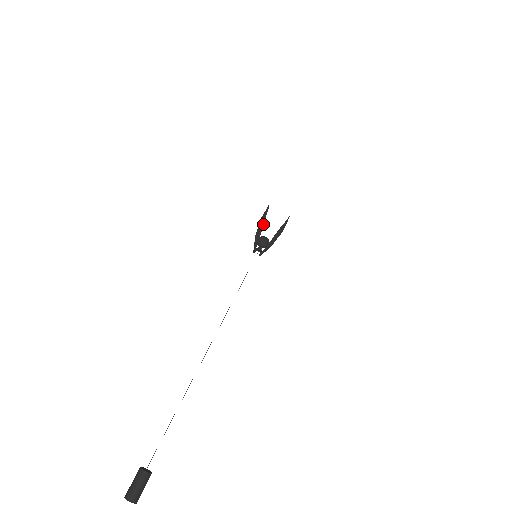
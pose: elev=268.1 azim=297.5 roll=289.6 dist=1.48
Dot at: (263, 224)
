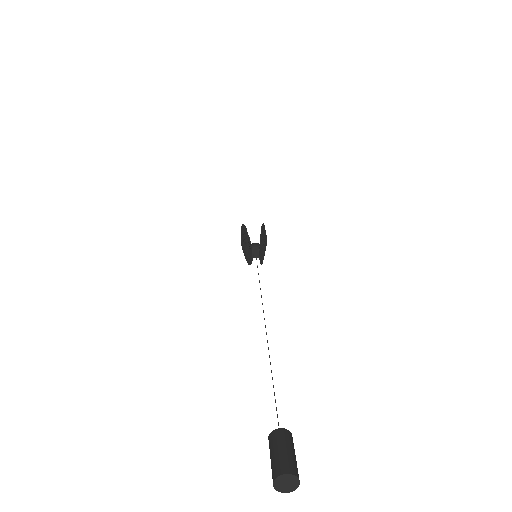
Dot at: (245, 228)
